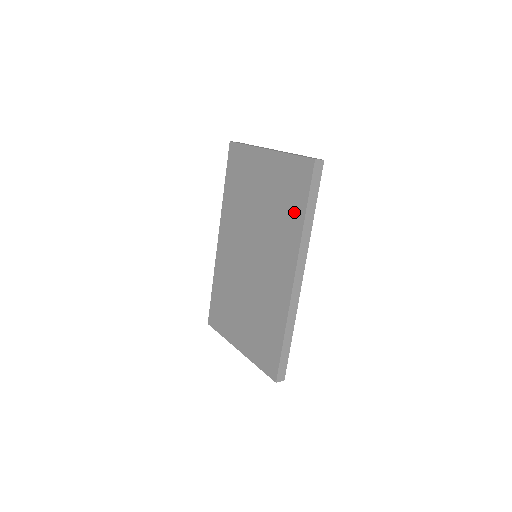
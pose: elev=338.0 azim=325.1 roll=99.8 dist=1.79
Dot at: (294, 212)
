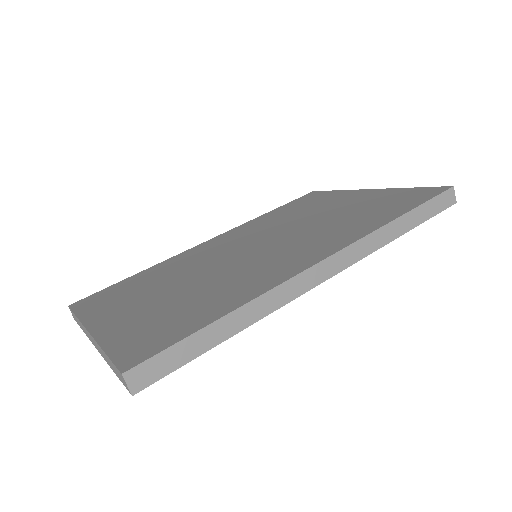
Dot at: (380, 215)
